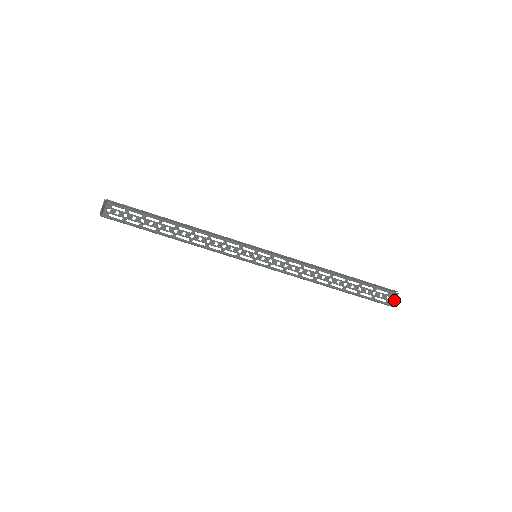
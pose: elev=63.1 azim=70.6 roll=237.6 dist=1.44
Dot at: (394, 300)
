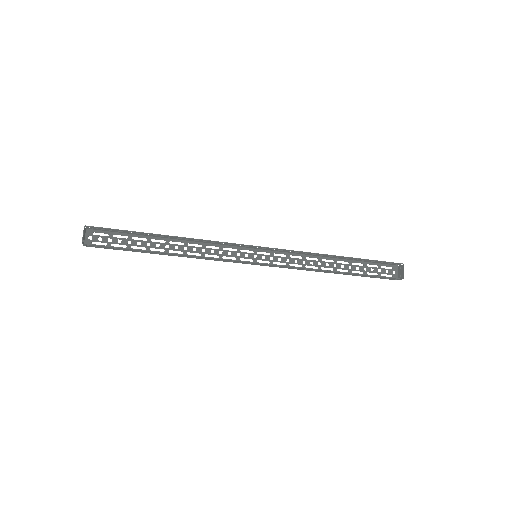
Dot at: (401, 273)
